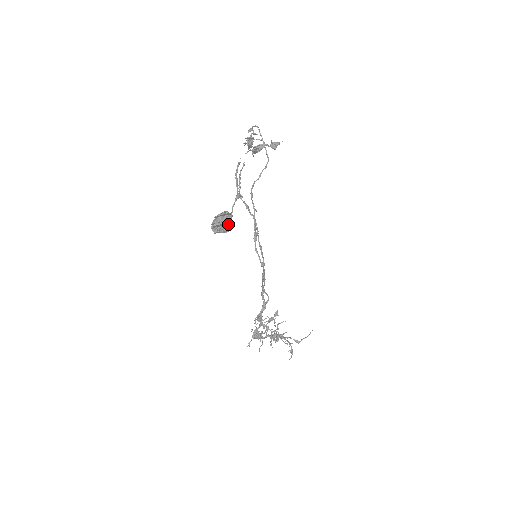
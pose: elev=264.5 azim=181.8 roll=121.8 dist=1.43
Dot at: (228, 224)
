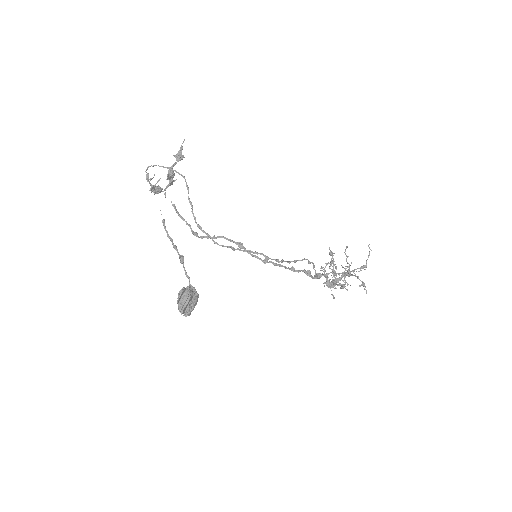
Dot at: (189, 303)
